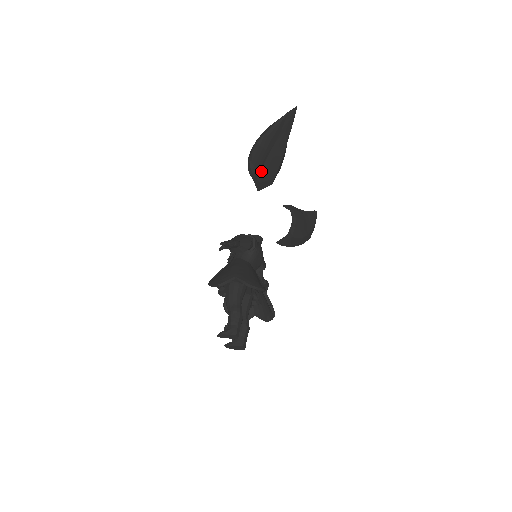
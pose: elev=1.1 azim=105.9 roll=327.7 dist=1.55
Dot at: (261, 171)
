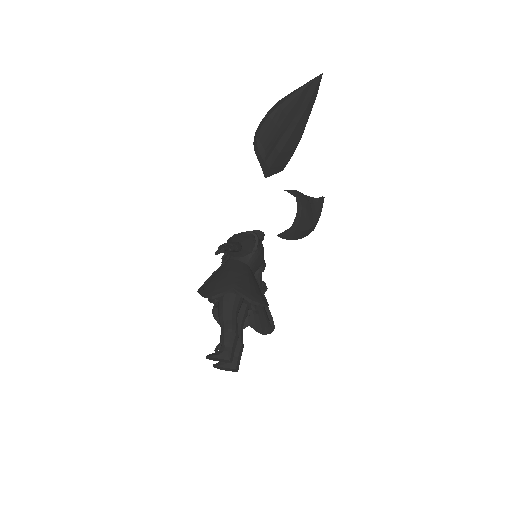
Dot at: (272, 154)
